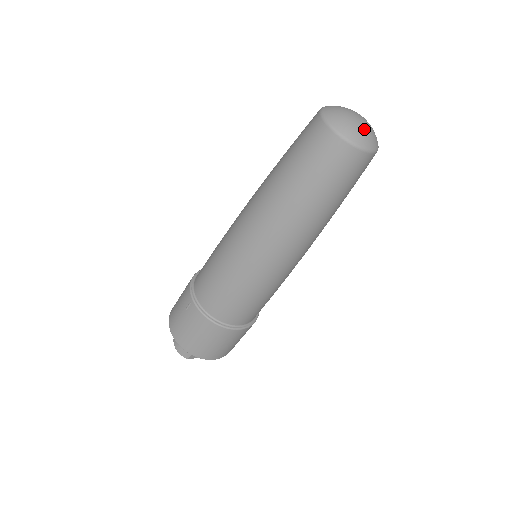
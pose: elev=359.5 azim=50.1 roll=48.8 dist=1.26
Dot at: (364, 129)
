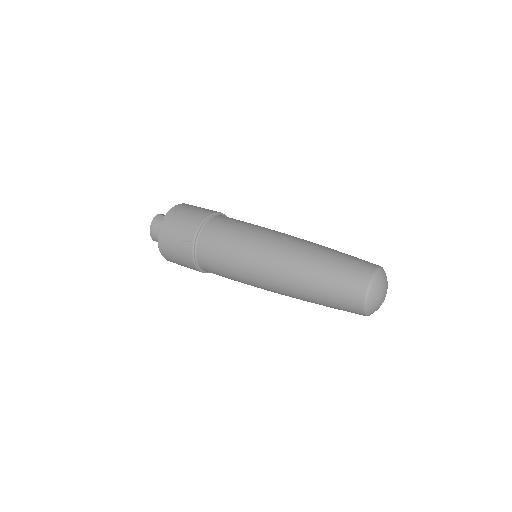
Dot at: occluded
